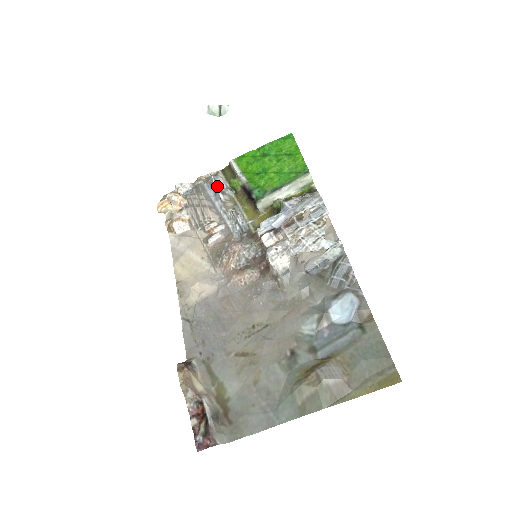
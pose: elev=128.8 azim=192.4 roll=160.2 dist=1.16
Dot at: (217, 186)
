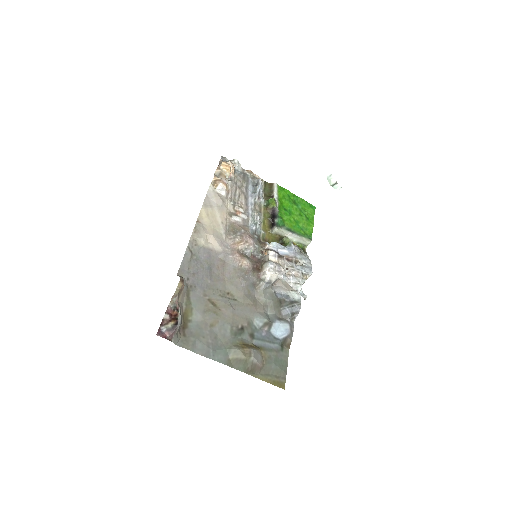
Dot at: (259, 190)
